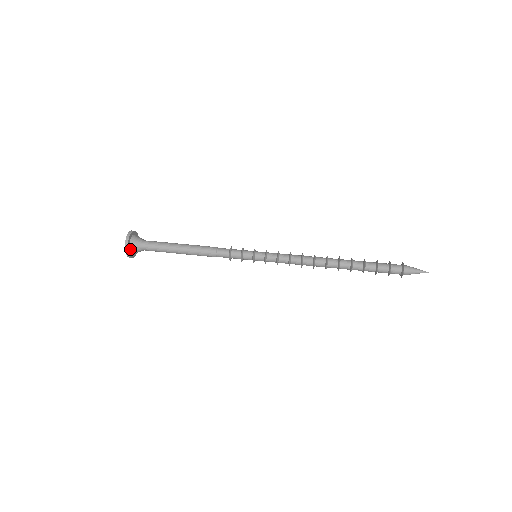
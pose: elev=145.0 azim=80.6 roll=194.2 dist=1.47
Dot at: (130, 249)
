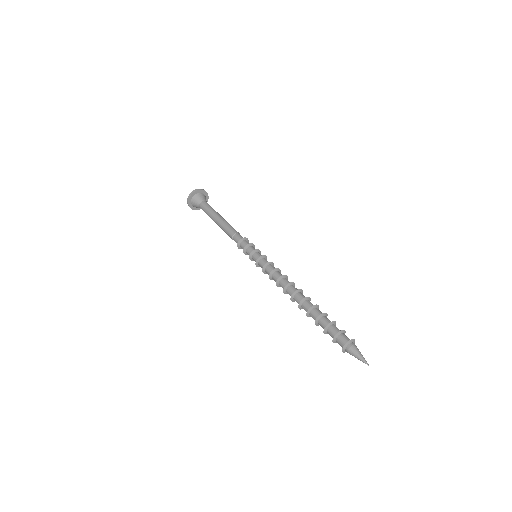
Dot at: (192, 200)
